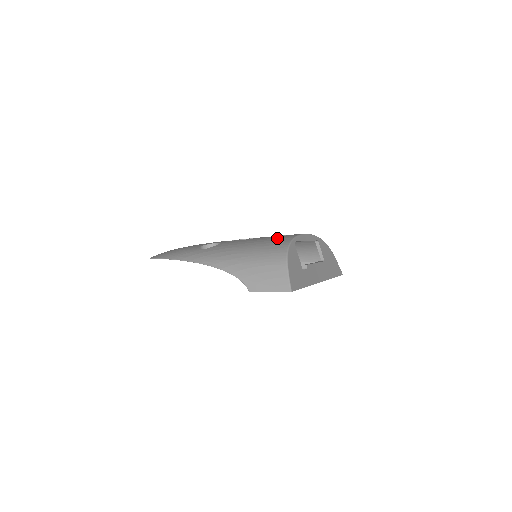
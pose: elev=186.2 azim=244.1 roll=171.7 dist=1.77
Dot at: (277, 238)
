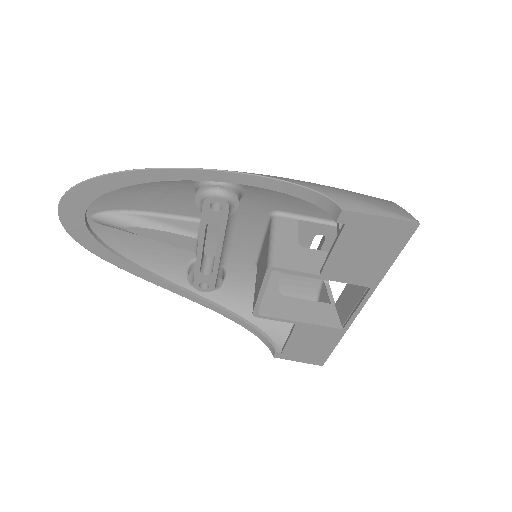
Dot at: occluded
